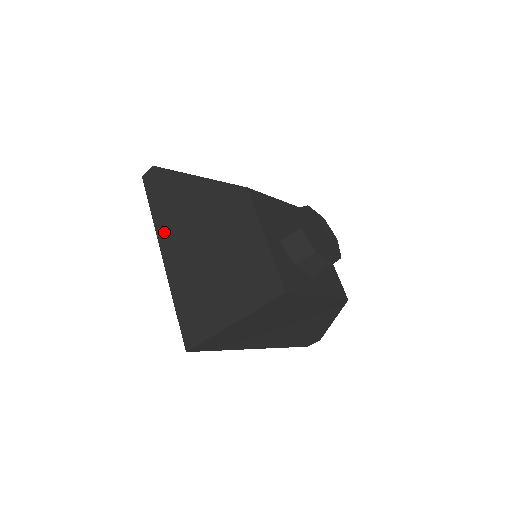
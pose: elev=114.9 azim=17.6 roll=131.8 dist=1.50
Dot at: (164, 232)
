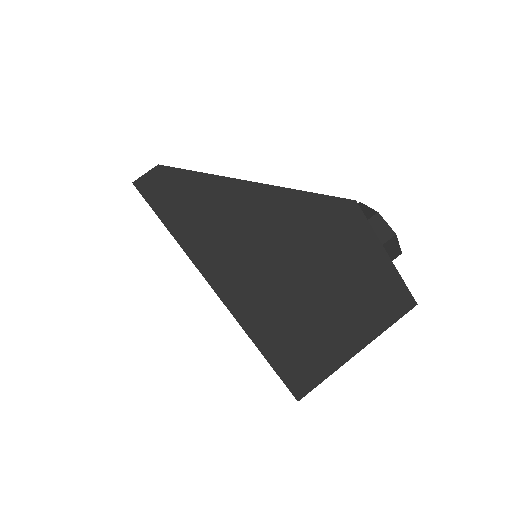
Dot at: (219, 268)
